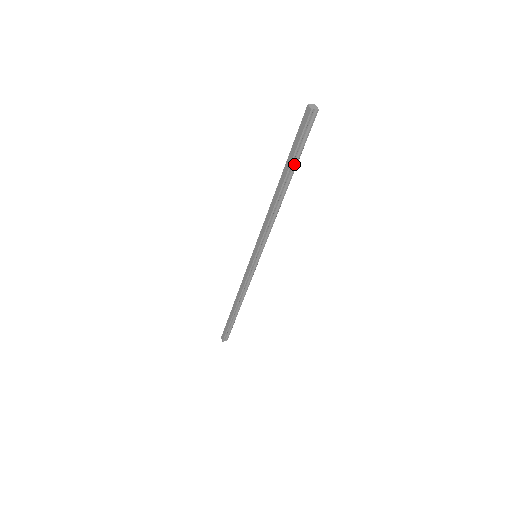
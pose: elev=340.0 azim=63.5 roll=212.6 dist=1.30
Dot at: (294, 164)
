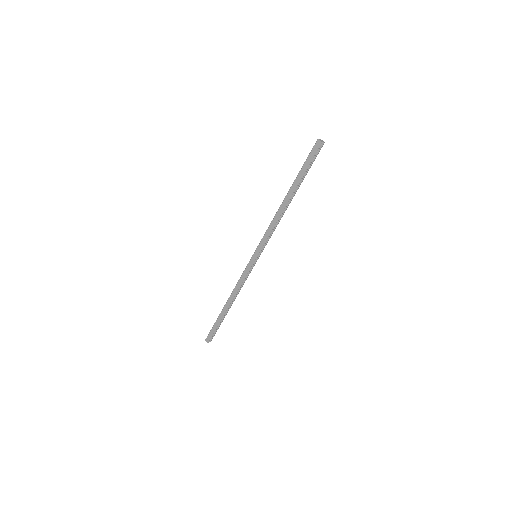
Dot at: (302, 180)
